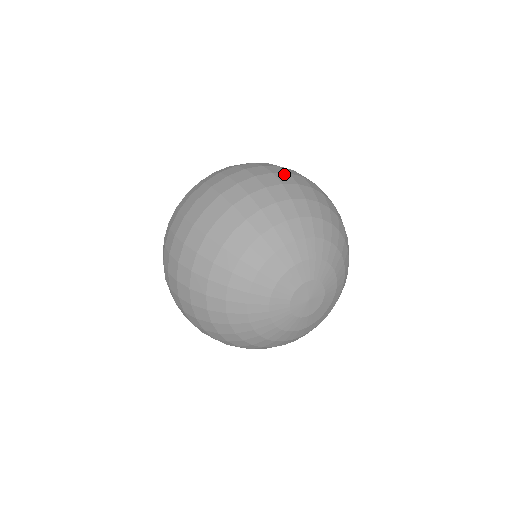
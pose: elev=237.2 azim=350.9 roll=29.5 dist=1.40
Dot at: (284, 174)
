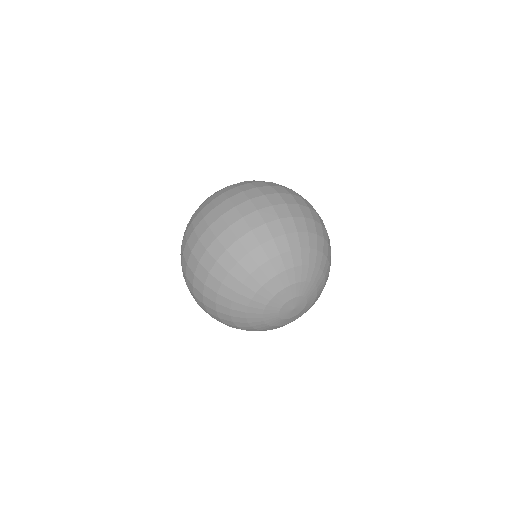
Dot at: (306, 208)
